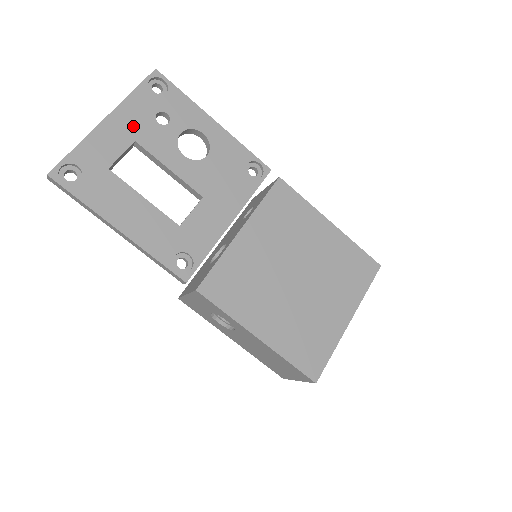
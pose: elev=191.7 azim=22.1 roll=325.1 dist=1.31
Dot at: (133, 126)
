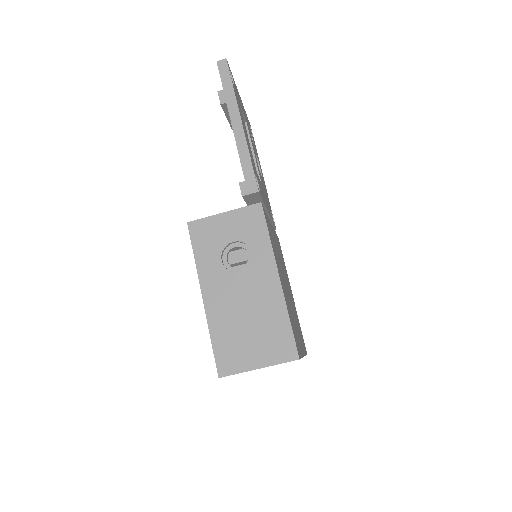
Dot at: (246, 118)
